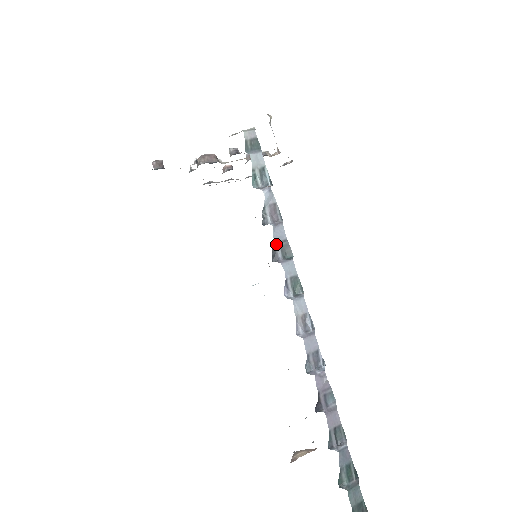
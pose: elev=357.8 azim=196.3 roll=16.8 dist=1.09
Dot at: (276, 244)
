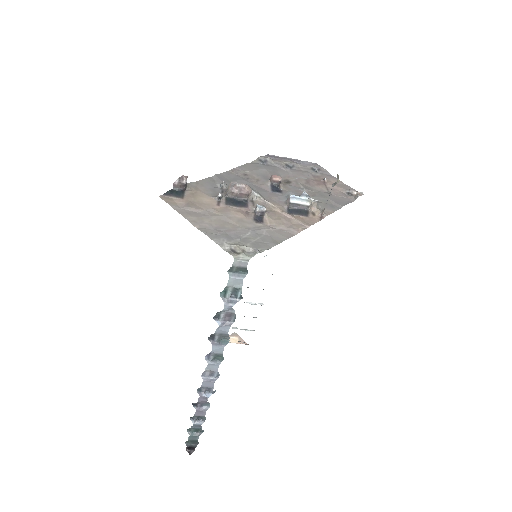
Dot at: (216, 334)
